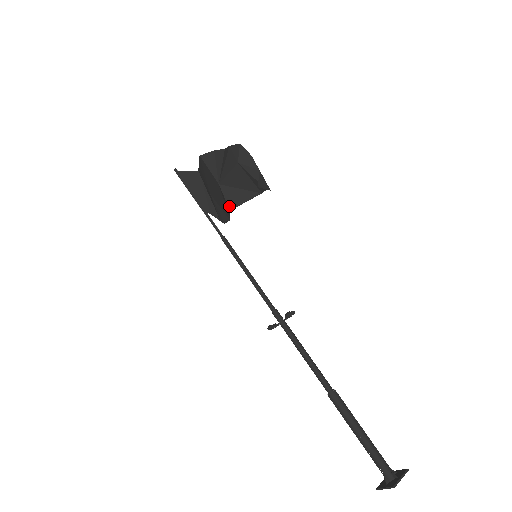
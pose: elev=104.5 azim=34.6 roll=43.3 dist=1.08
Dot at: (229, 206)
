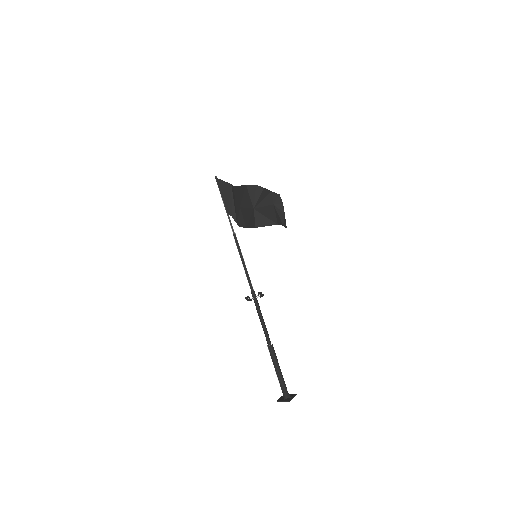
Dot at: (256, 225)
